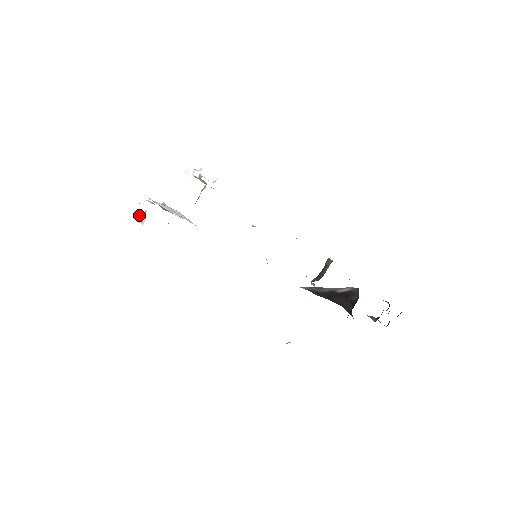
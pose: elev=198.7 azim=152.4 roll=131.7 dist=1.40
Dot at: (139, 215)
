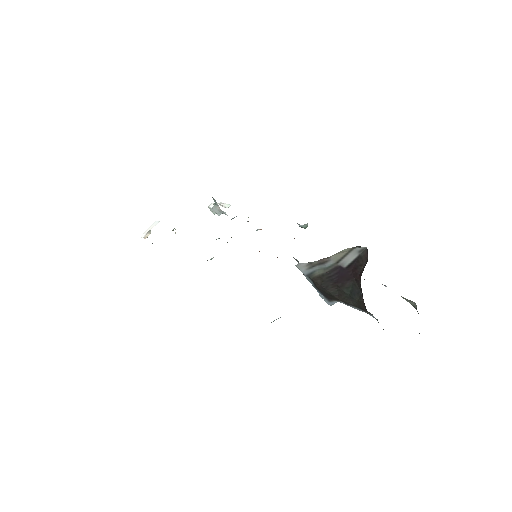
Dot at: (146, 232)
